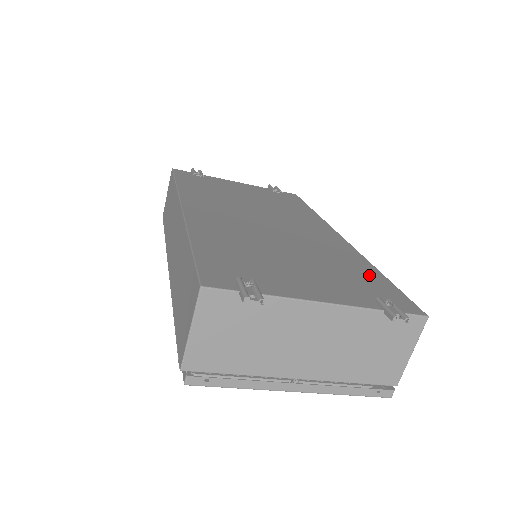
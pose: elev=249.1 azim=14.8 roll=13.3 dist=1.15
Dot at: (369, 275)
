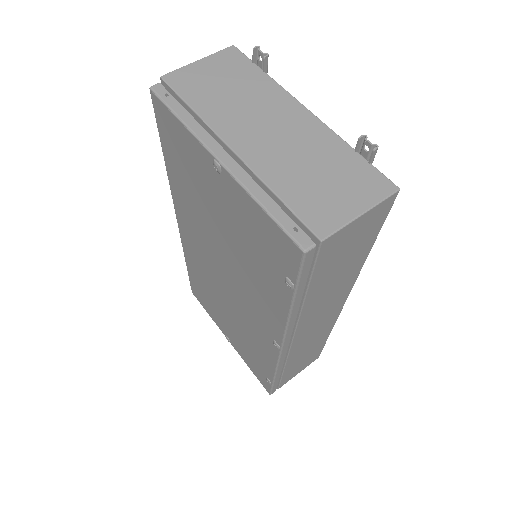
Dot at: occluded
